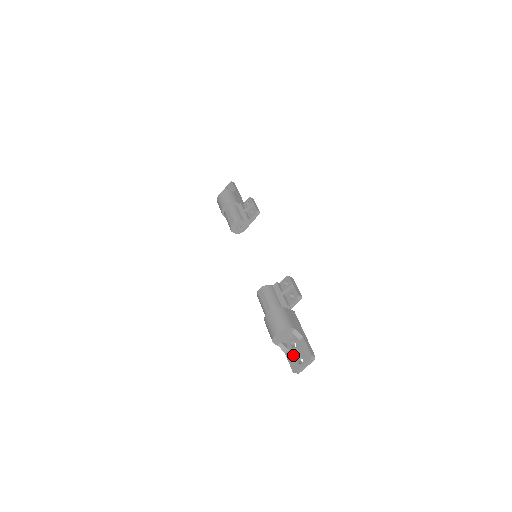
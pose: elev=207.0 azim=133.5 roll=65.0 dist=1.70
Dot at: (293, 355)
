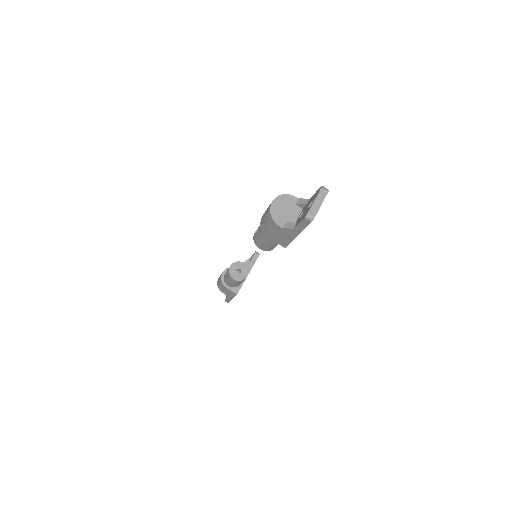
Dot at: (302, 215)
